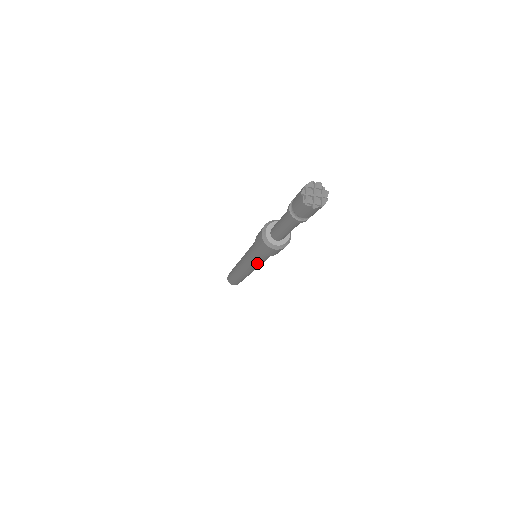
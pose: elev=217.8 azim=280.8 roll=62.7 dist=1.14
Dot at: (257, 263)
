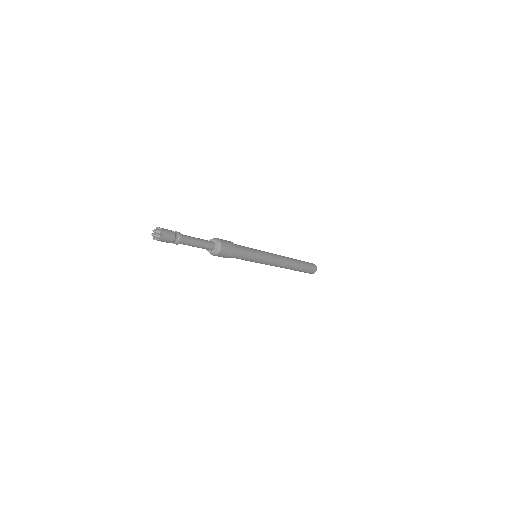
Dot at: occluded
